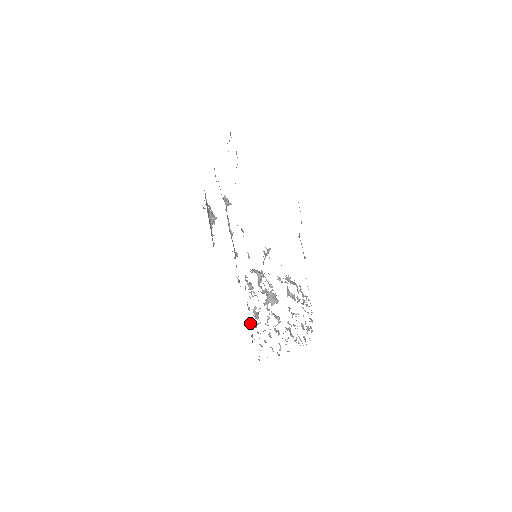
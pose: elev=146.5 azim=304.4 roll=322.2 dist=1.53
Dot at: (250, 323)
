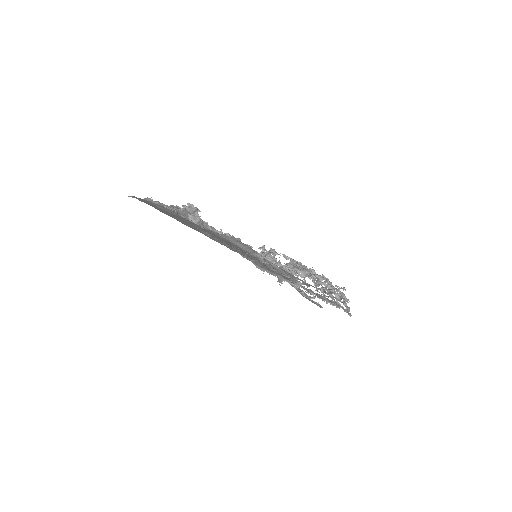
Dot at: occluded
